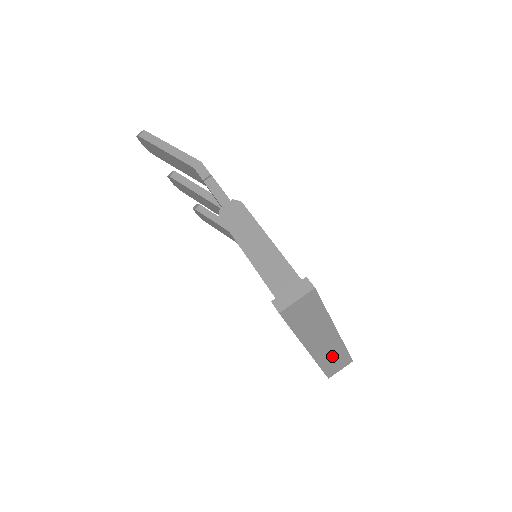
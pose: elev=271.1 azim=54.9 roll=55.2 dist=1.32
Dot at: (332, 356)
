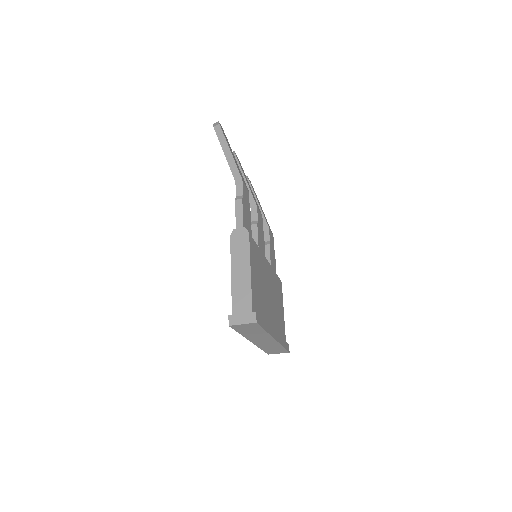
Dot at: (271, 347)
